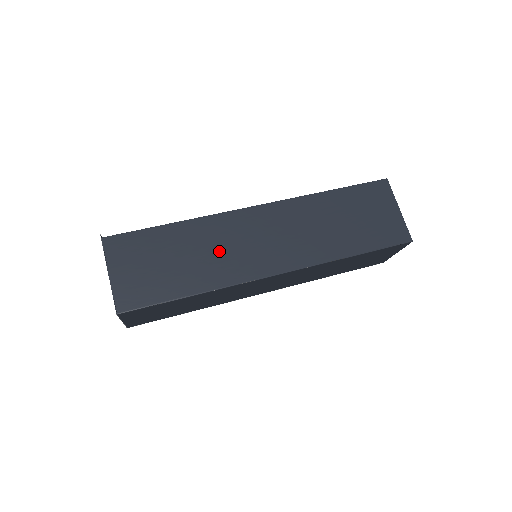
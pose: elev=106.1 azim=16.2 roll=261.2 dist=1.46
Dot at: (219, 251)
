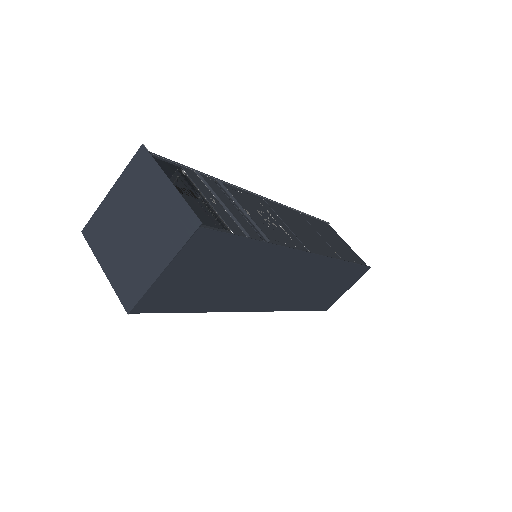
Dot at: (255, 282)
